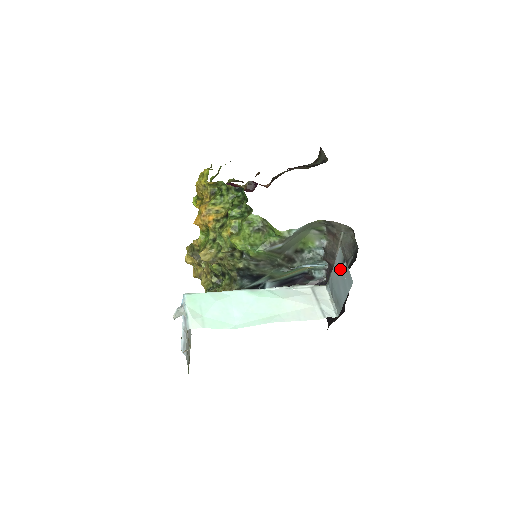
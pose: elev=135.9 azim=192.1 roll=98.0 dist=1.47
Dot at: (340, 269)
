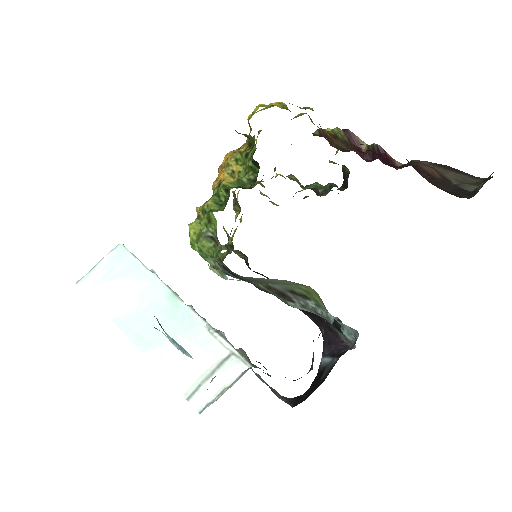
Dot at: occluded
